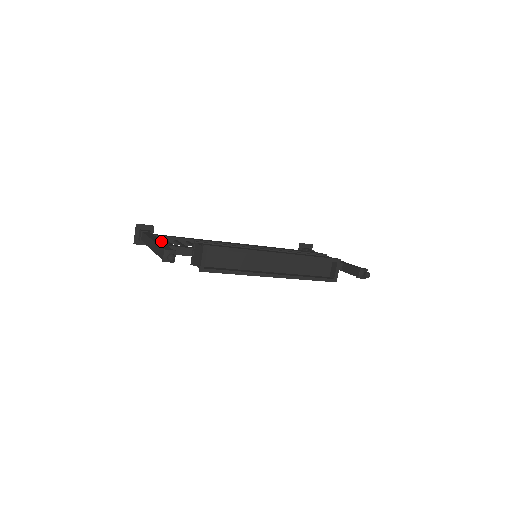
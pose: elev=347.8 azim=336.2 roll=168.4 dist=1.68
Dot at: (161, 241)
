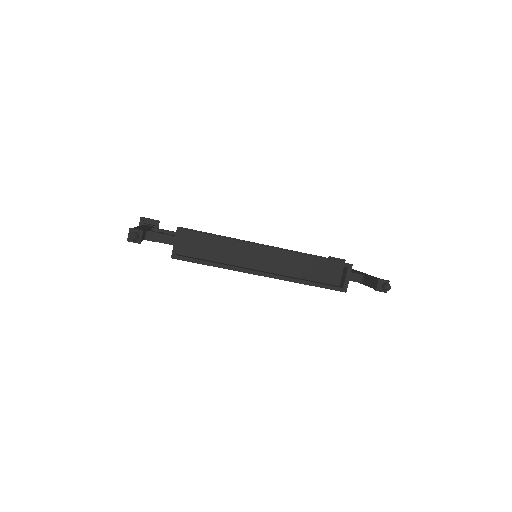
Dot at: (146, 228)
